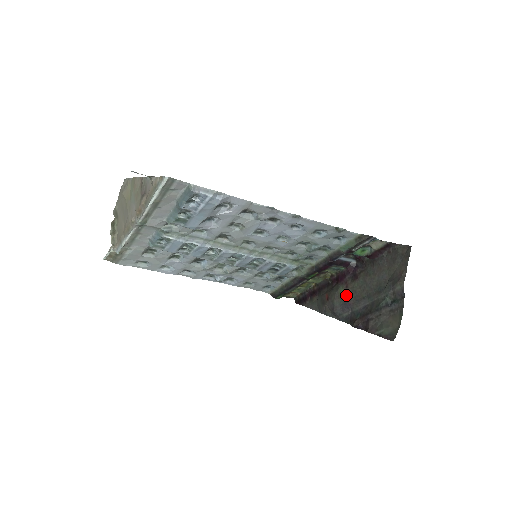
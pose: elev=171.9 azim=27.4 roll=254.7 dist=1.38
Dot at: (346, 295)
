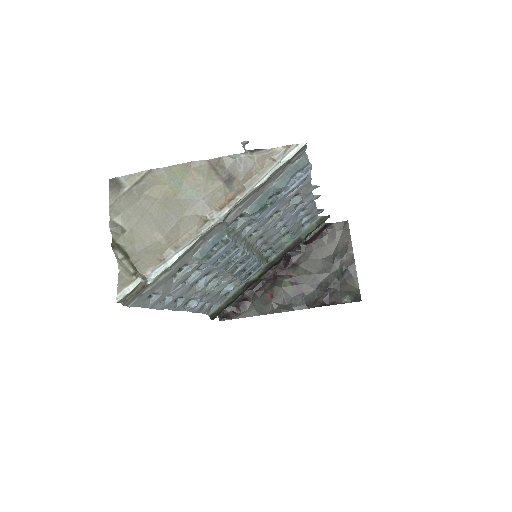
Dot at: (294, 284)
